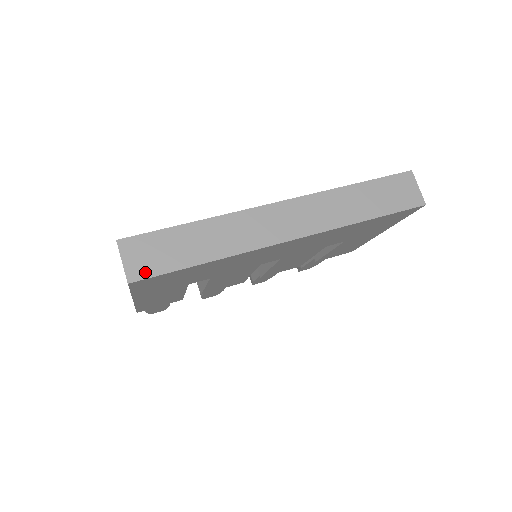
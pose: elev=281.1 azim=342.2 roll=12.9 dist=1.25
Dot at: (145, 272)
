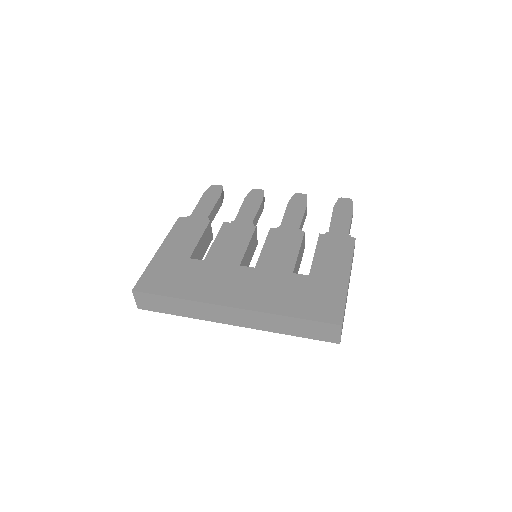
Dot at: (147, 308)
